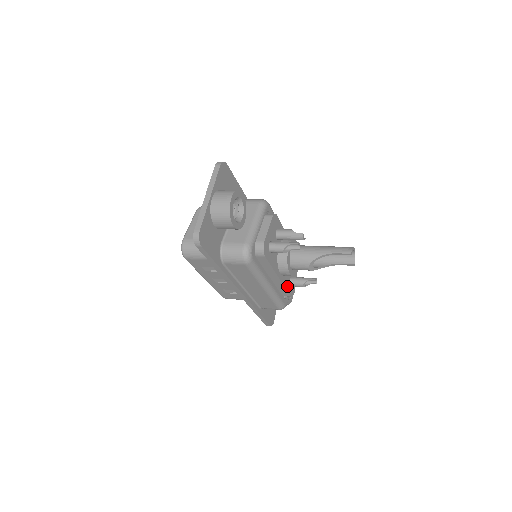
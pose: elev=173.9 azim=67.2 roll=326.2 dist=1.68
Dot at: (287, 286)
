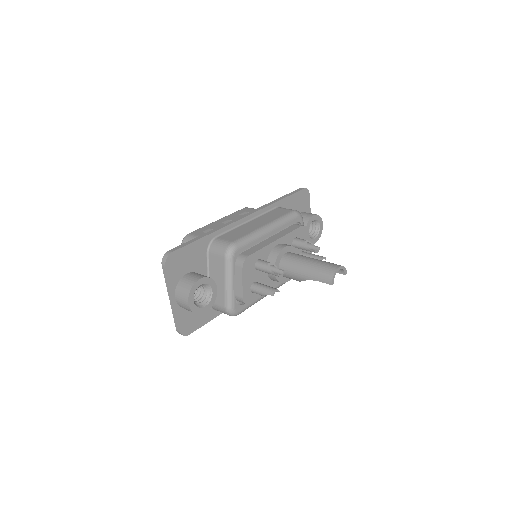
Dot at: occluded
